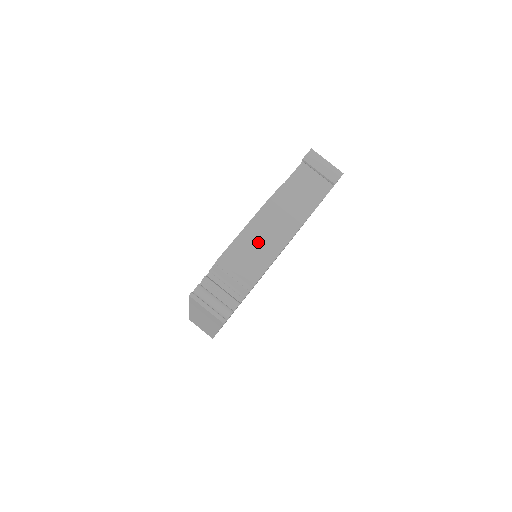
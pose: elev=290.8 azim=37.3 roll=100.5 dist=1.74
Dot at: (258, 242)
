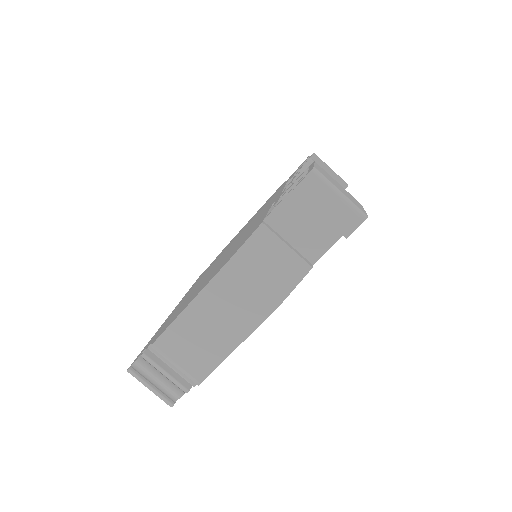
Dot at: (210, 324)
